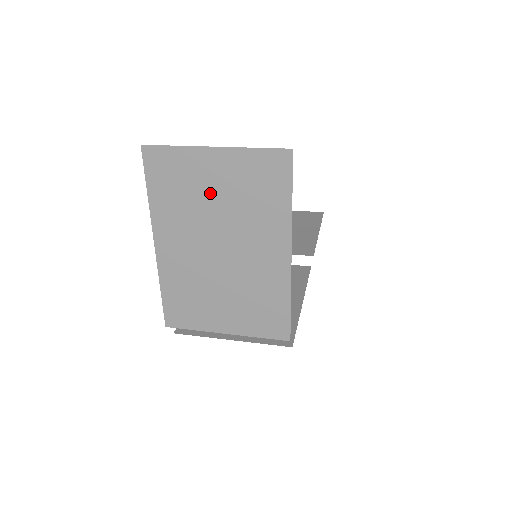
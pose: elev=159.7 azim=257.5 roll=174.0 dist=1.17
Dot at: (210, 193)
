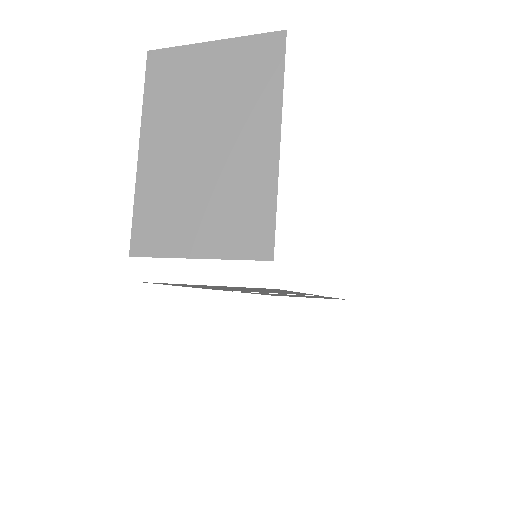
Dot at: (203, 86)
